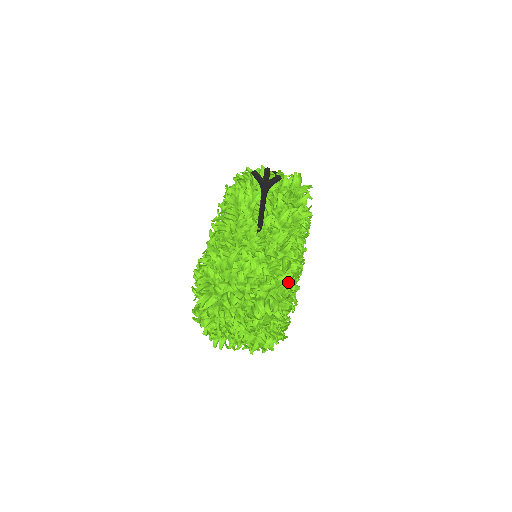
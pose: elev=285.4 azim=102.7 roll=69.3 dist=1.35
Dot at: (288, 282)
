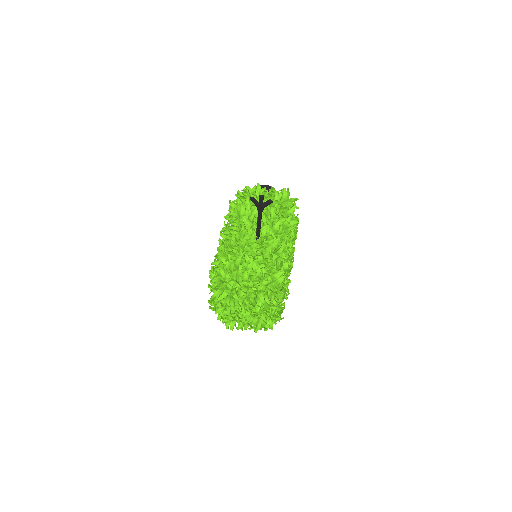
Dot at: (281, 278)
